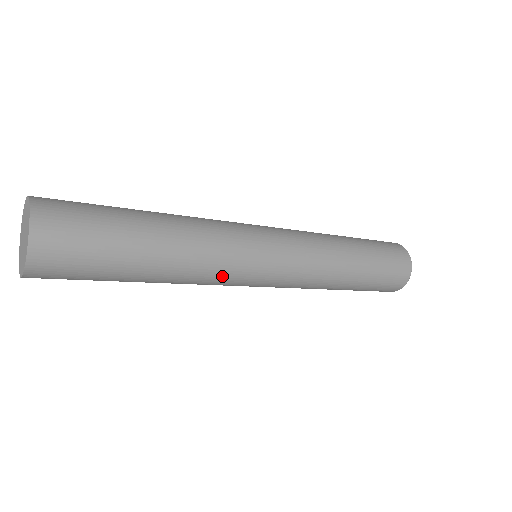
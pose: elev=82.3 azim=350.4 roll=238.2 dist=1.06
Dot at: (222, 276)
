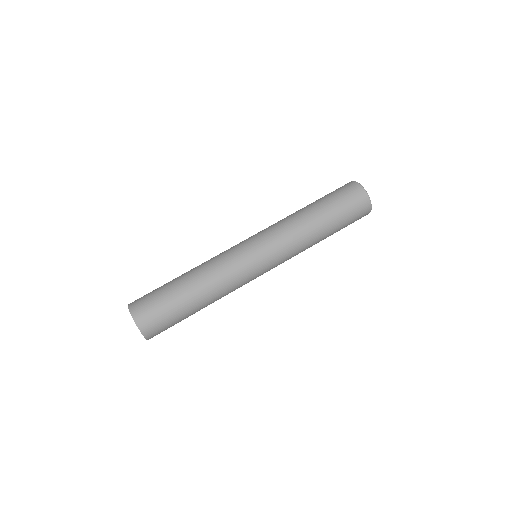
Dot at: (238, 283)
